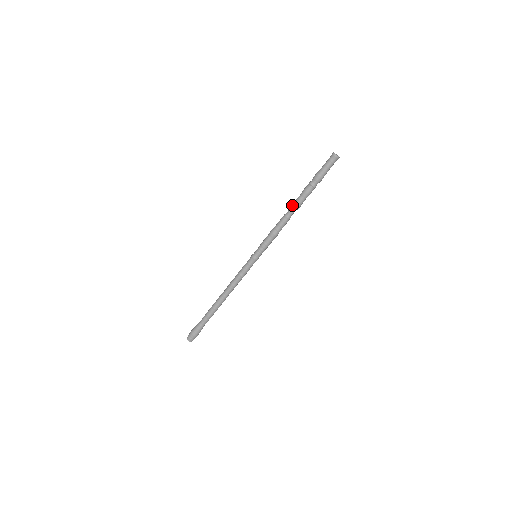
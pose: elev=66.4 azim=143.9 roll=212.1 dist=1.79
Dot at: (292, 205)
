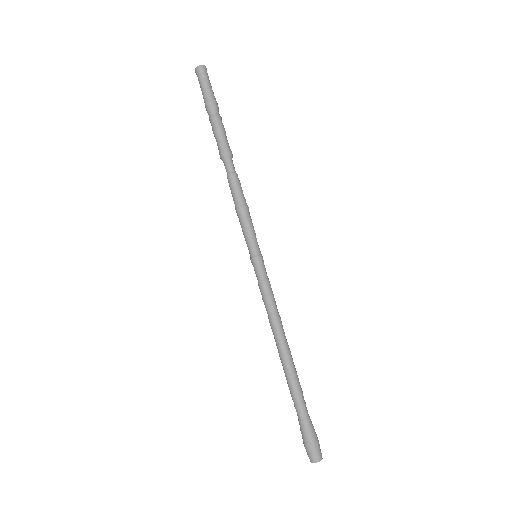
Dot at: (221, 159)
